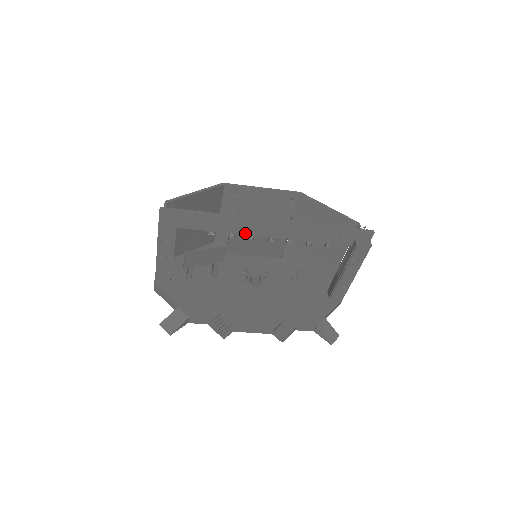
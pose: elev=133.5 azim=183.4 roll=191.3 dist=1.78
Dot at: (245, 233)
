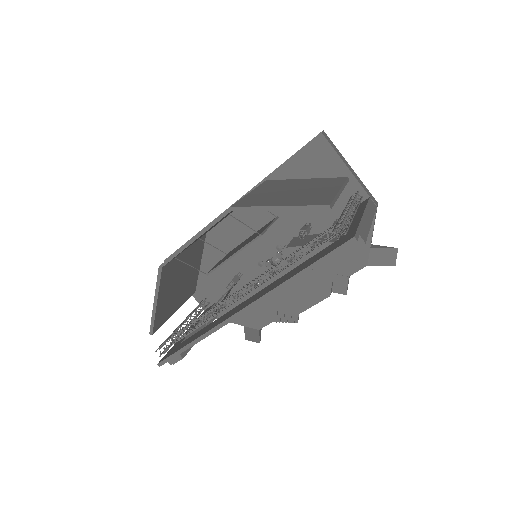
Dot at: occluded
